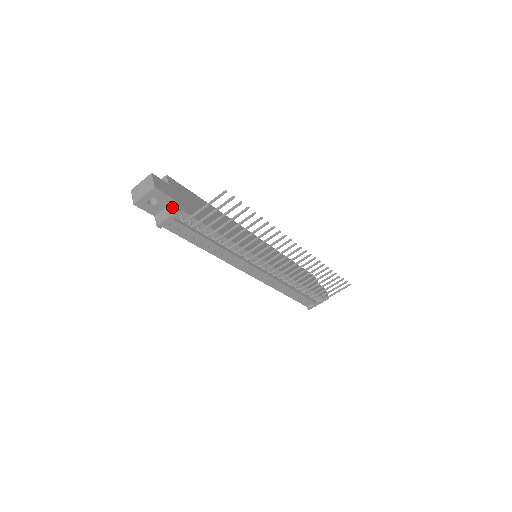
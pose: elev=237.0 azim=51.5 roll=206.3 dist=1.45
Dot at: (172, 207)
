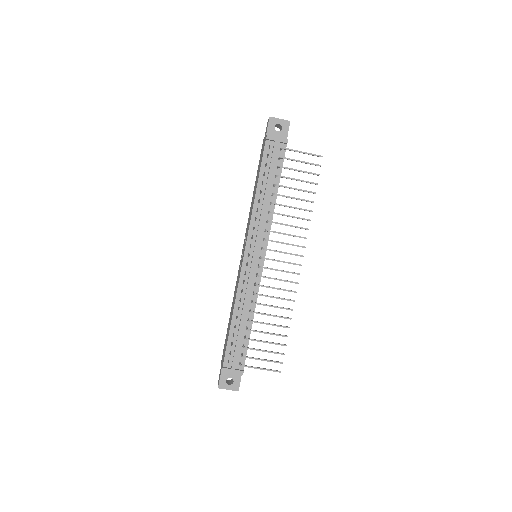
Dot at: occluded
